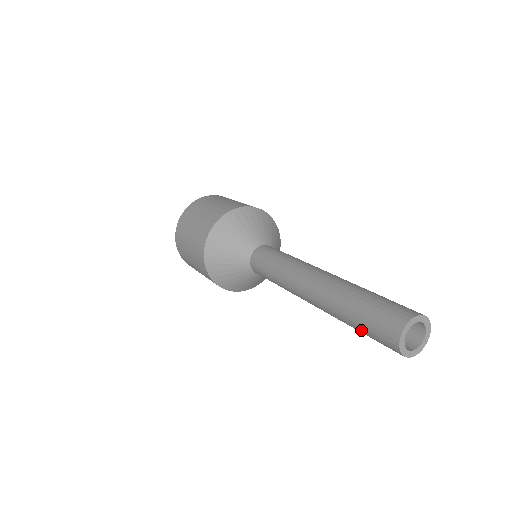
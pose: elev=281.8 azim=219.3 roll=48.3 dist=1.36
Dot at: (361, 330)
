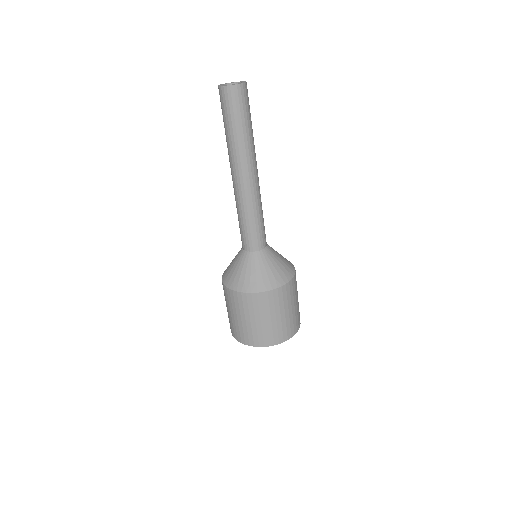
Dot at: (239, 121)
